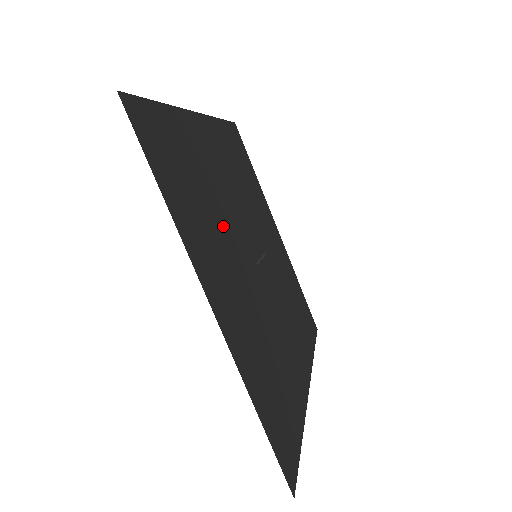
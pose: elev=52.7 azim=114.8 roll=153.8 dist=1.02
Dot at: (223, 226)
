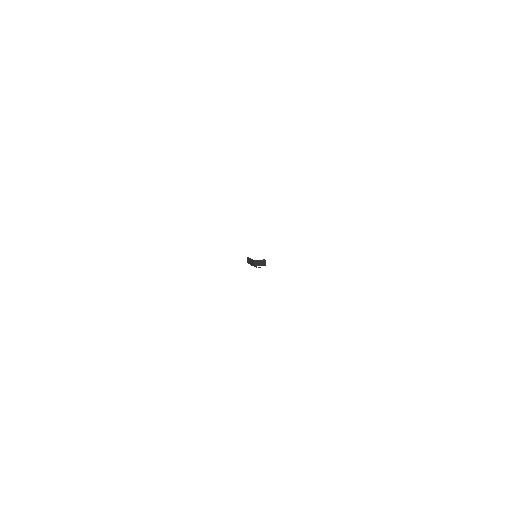
Dot at: occluded
